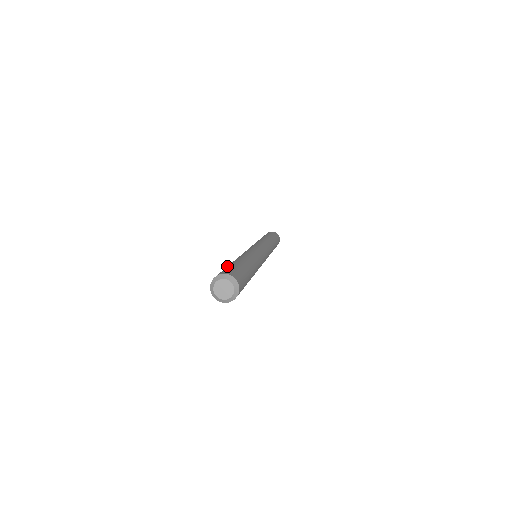
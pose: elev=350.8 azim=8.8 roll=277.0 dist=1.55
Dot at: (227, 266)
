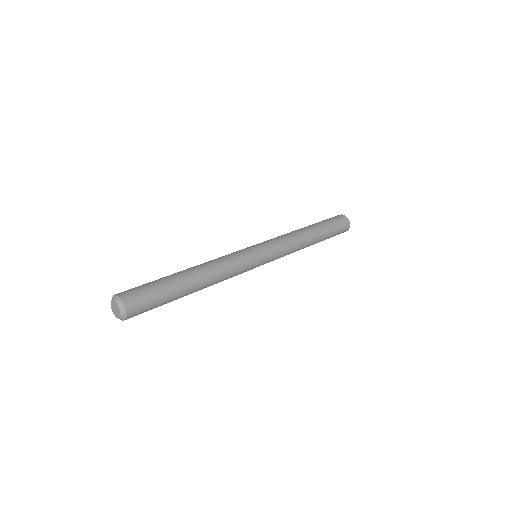
Dot at: occluded
